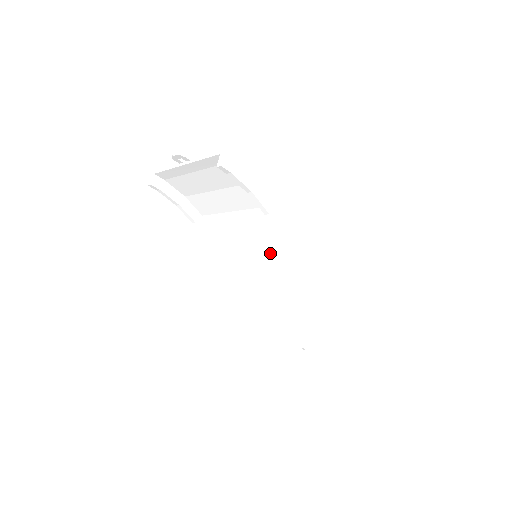
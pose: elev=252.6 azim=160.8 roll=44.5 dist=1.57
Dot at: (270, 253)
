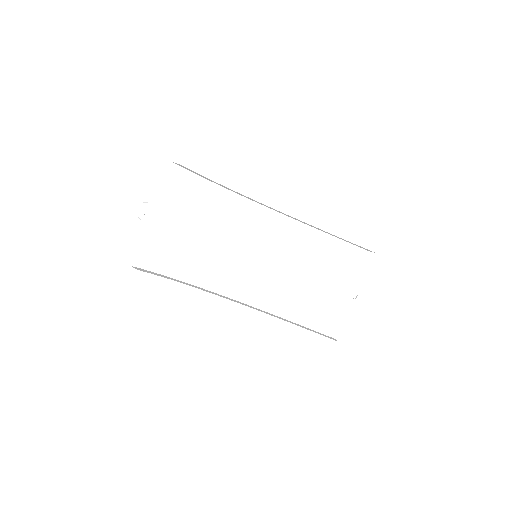
Dot at: (261, 243)
